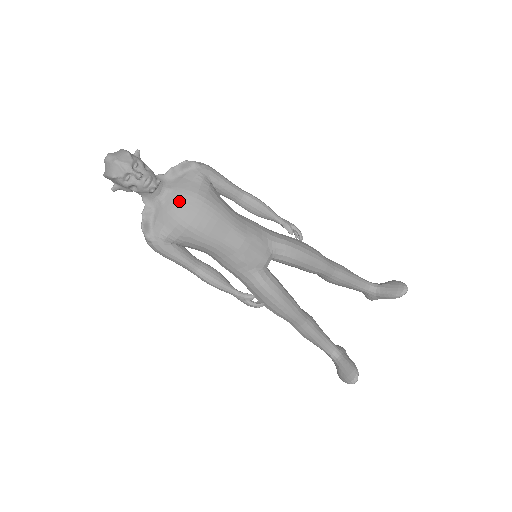
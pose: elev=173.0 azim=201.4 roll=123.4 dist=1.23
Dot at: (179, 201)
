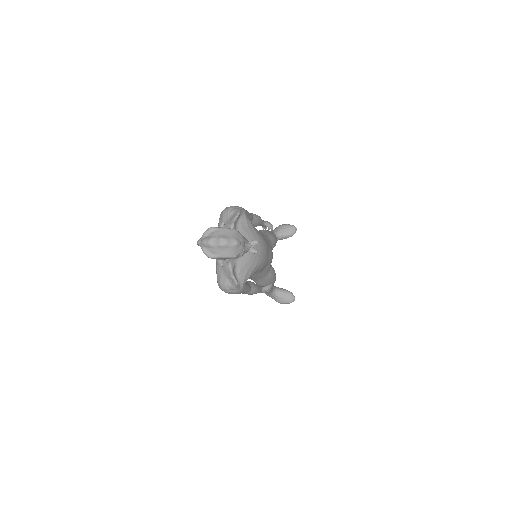
Dot at: occluded
